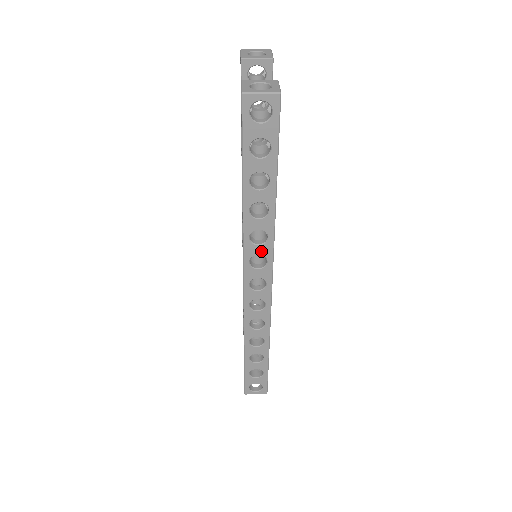
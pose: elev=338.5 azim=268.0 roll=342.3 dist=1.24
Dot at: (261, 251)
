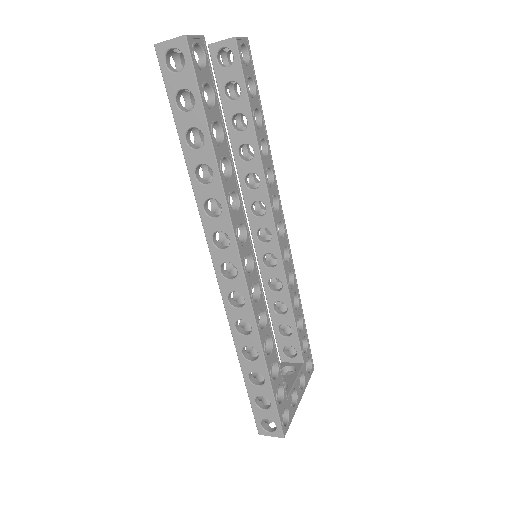
Dot at: (220, 226)
